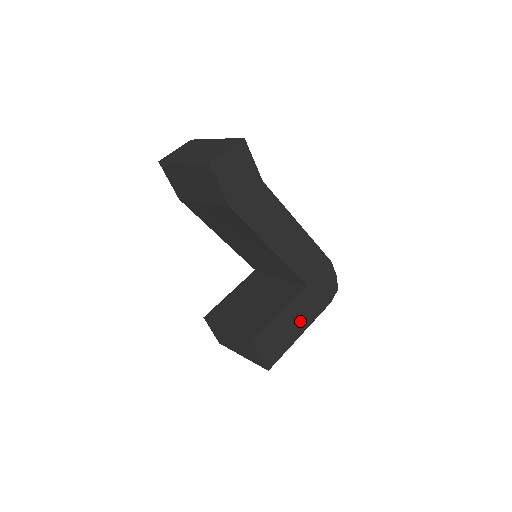
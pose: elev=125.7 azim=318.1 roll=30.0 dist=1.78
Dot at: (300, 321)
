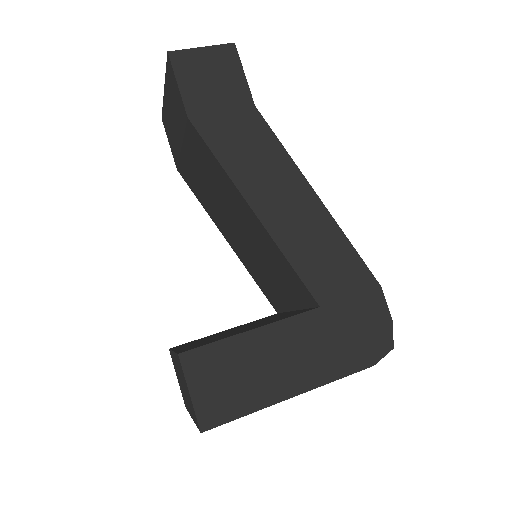
Dot at: (294, 367)
